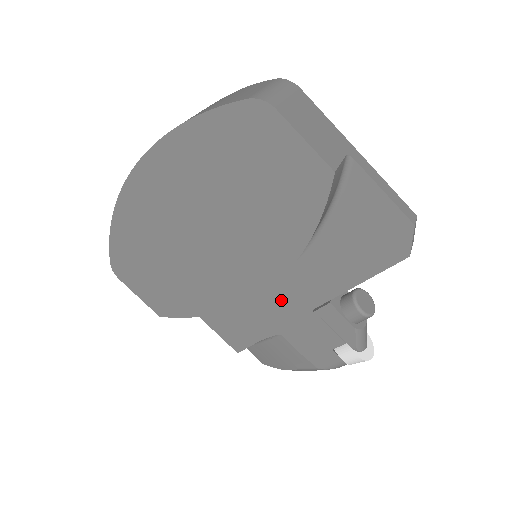
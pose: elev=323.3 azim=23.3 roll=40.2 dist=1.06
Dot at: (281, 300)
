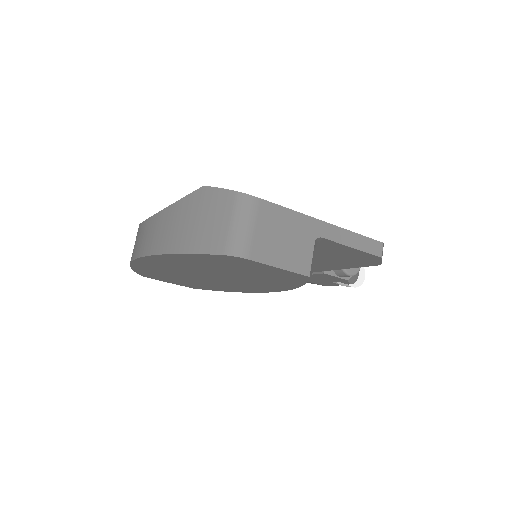
Dot at: occluded
